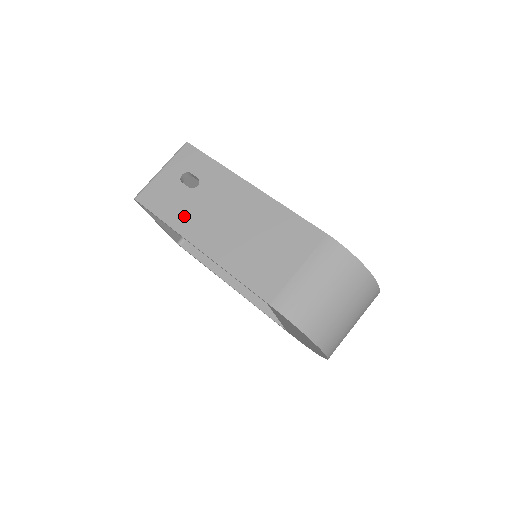
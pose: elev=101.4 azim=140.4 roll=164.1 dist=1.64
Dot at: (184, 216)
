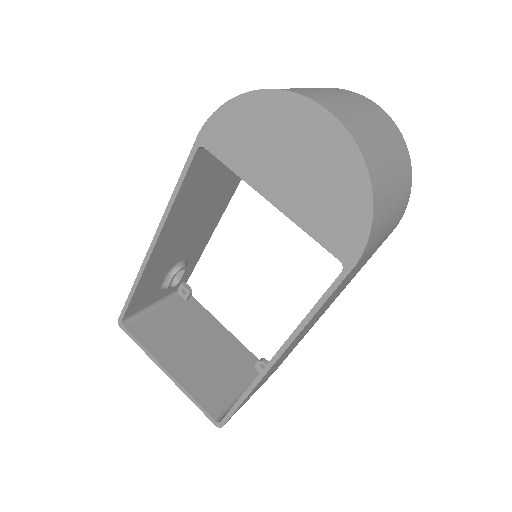
Dot at: occluded
